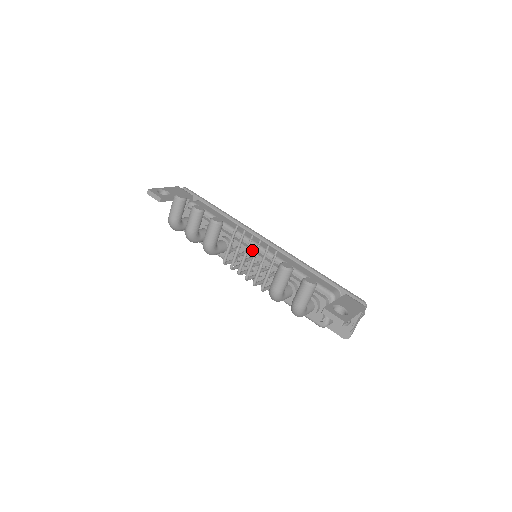
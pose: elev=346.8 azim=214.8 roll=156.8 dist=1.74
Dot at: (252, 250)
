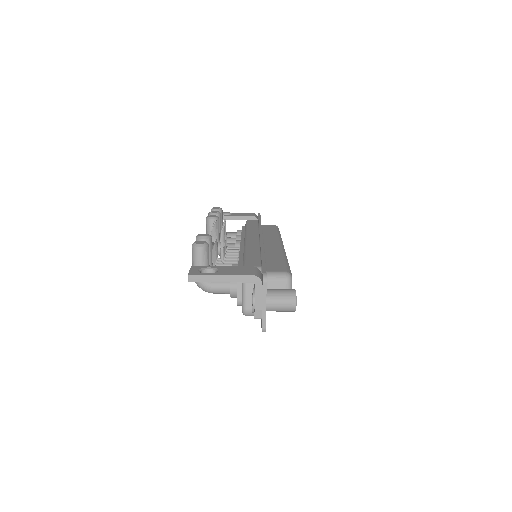
Dot at: (241, 245)
